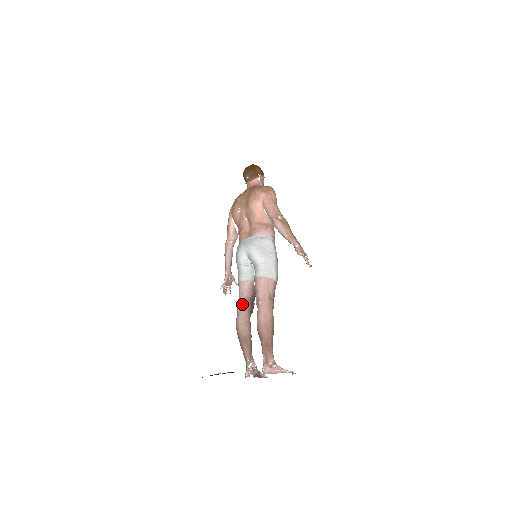
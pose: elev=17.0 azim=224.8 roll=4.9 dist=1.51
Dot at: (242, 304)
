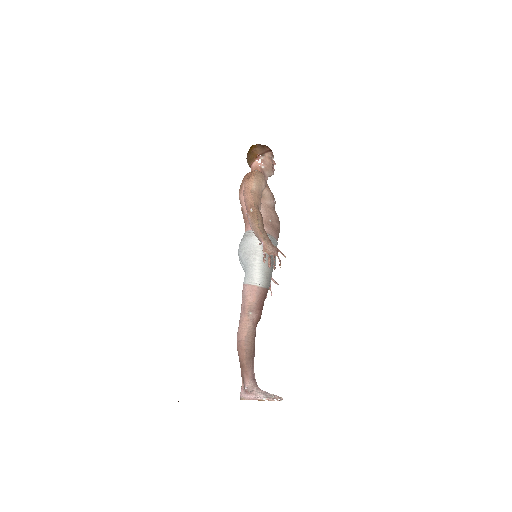
Dot at: occluded
